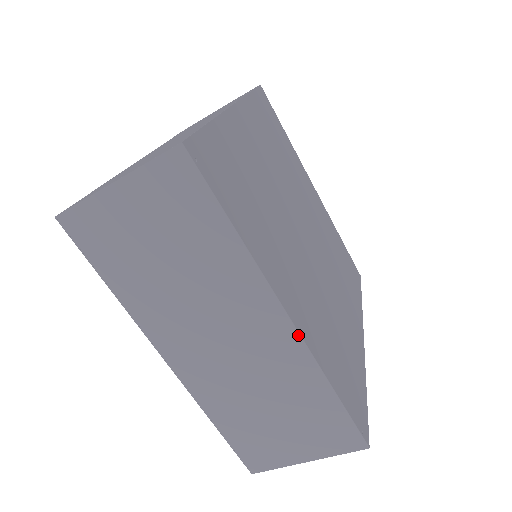
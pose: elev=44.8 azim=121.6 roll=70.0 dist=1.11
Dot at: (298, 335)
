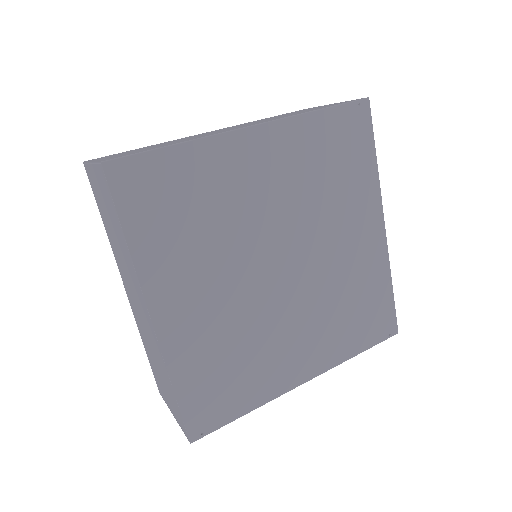
Dot at: occluded
